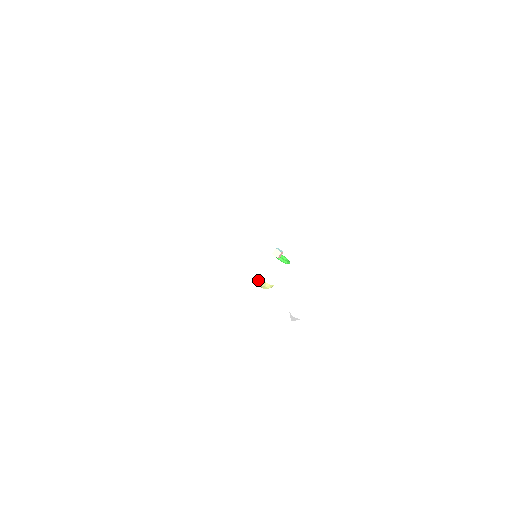
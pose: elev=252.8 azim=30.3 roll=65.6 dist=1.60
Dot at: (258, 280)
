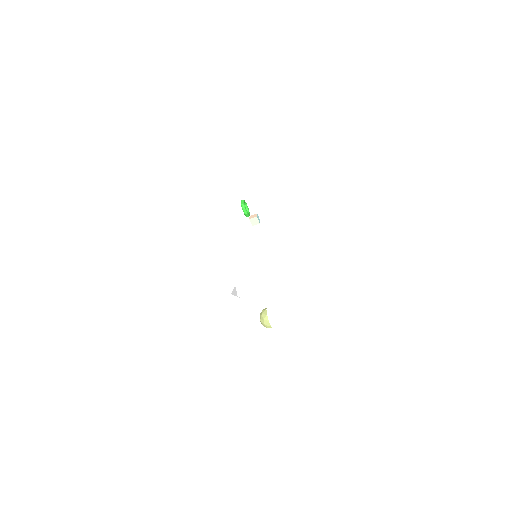
Dot at: (265, 319)
